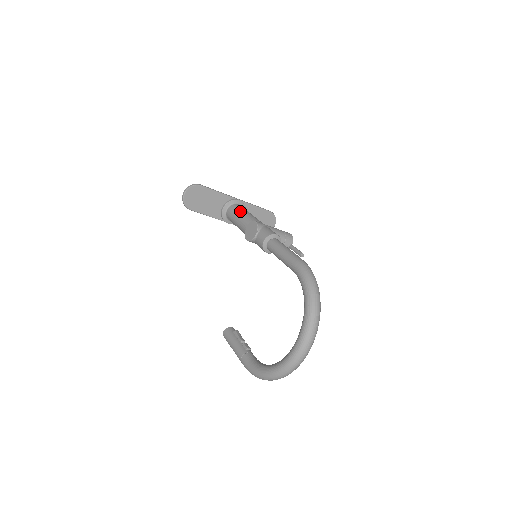
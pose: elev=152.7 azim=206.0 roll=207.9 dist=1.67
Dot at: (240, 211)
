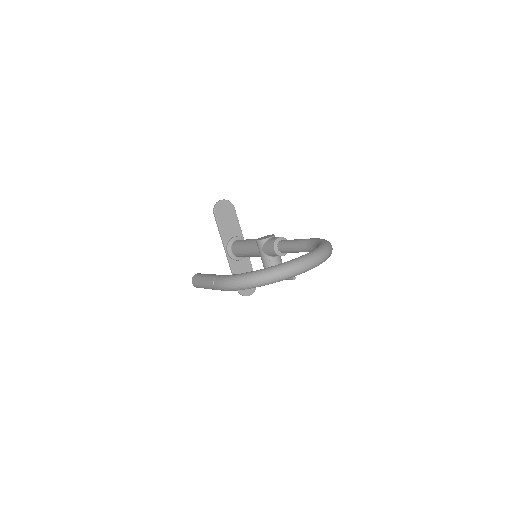
Dot at: occluded
